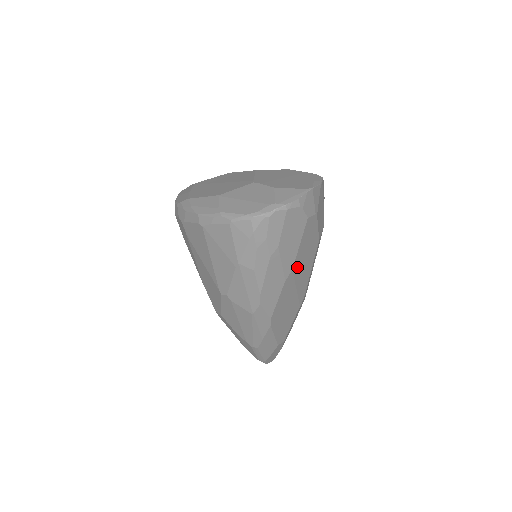
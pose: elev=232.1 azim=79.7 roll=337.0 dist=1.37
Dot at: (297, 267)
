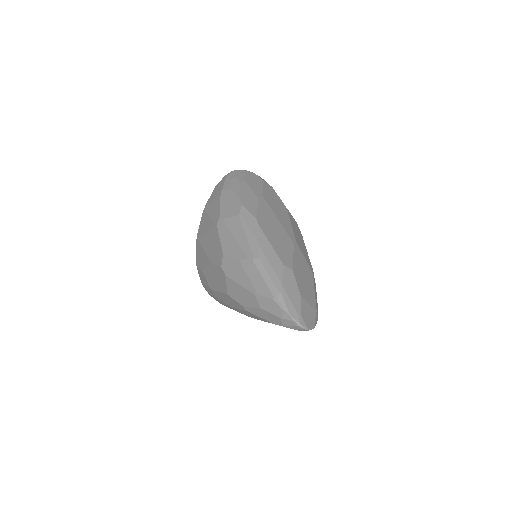
Dot at: (268, 201)
